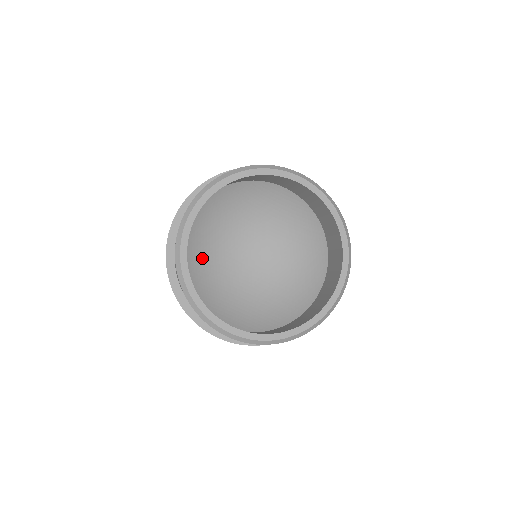
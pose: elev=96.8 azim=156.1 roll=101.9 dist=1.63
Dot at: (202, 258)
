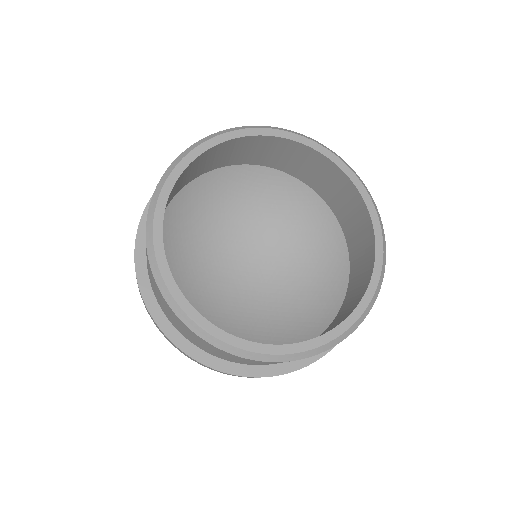
Dot at: (187, 285)
